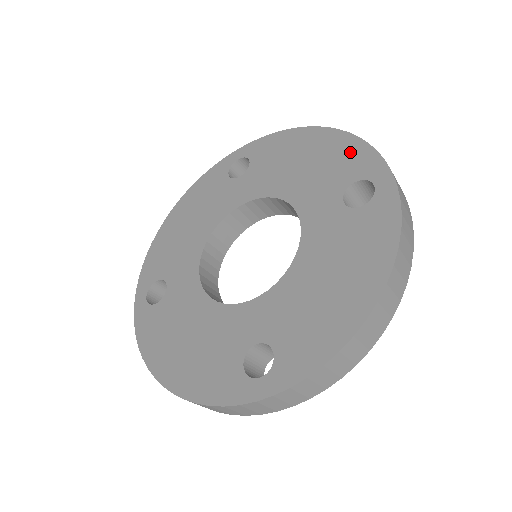
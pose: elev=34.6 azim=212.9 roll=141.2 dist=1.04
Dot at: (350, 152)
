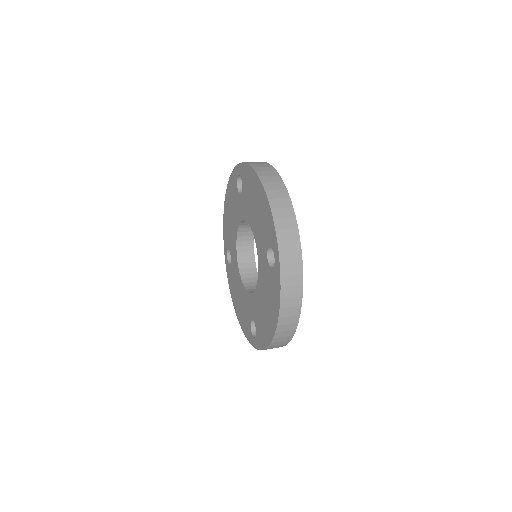
Dot at: (268, 219)
